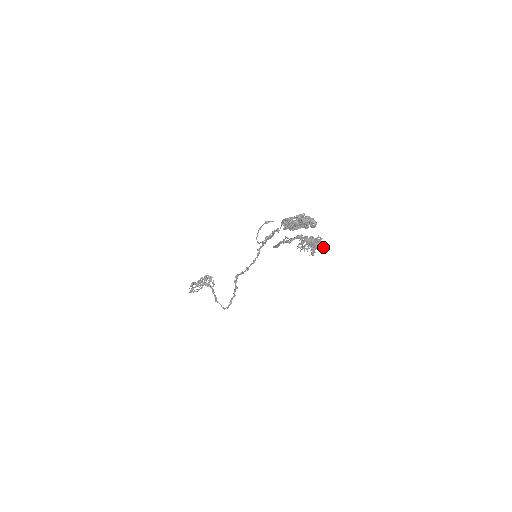
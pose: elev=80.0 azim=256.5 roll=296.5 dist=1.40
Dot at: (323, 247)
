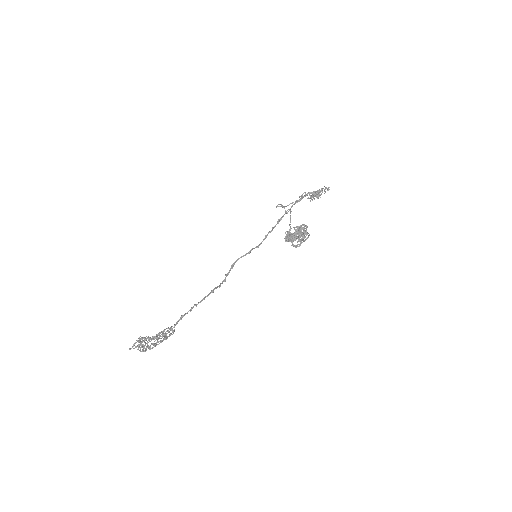
Dot at: occluded
